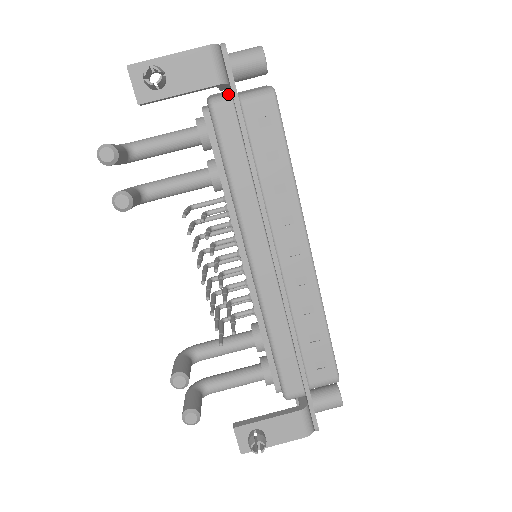
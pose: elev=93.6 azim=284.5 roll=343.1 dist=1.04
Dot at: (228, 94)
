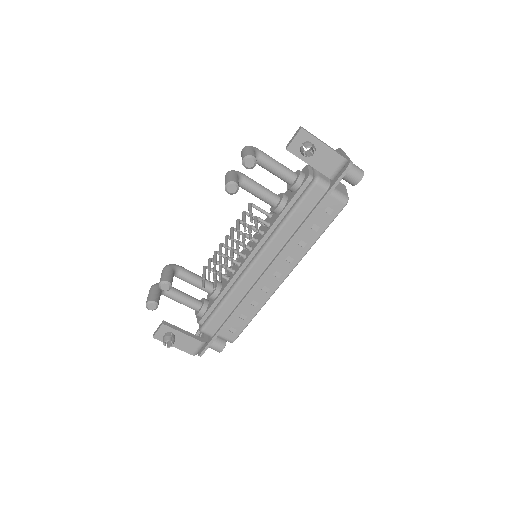
Dot at: (328, 183)
